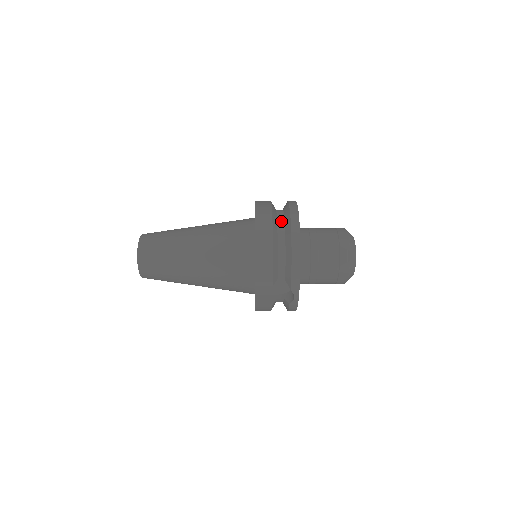
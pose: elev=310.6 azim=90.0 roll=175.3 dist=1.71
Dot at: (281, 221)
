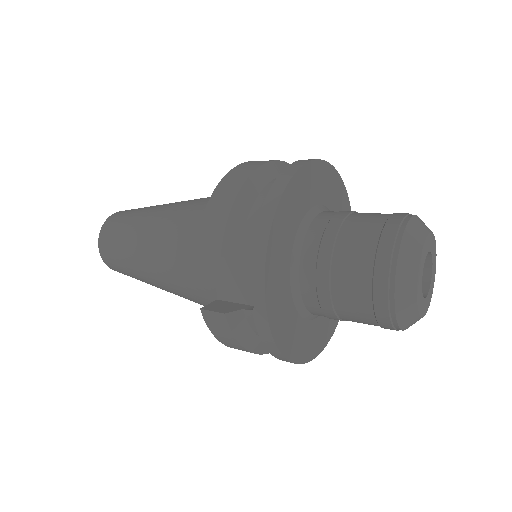
Dot at: occluded
